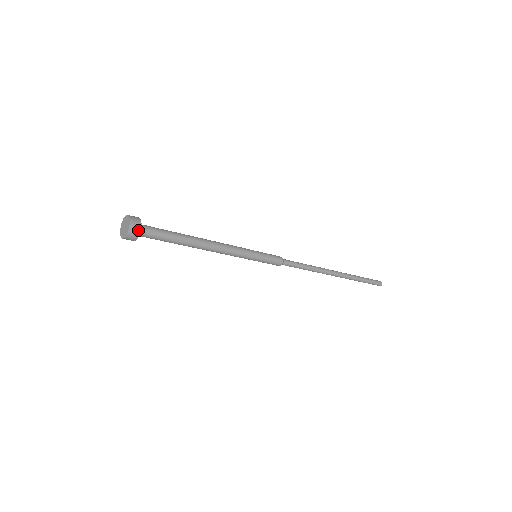
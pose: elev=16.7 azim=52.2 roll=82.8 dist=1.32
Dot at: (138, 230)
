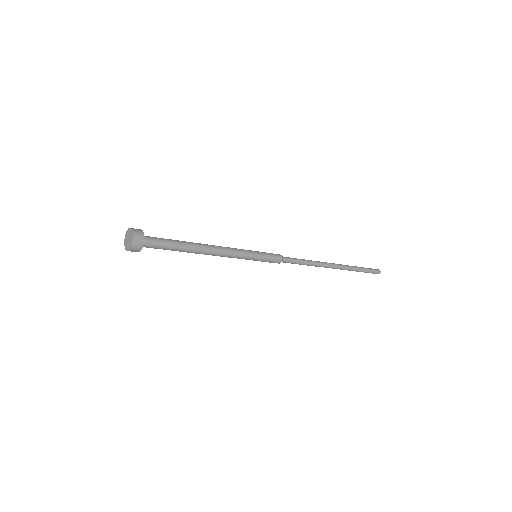
Dot at: (141, 245)
